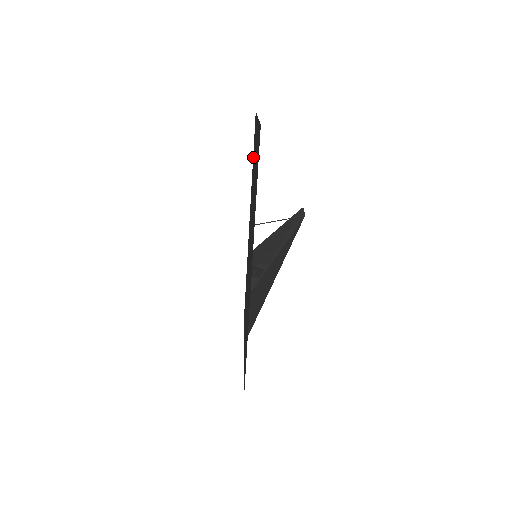
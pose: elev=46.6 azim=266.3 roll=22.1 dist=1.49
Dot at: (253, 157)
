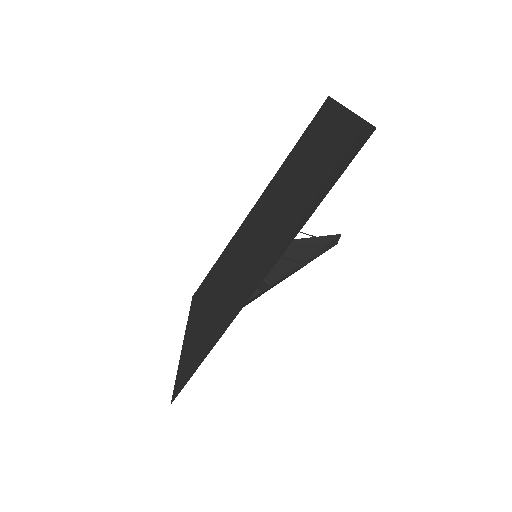
Dot at: (300, 143)
